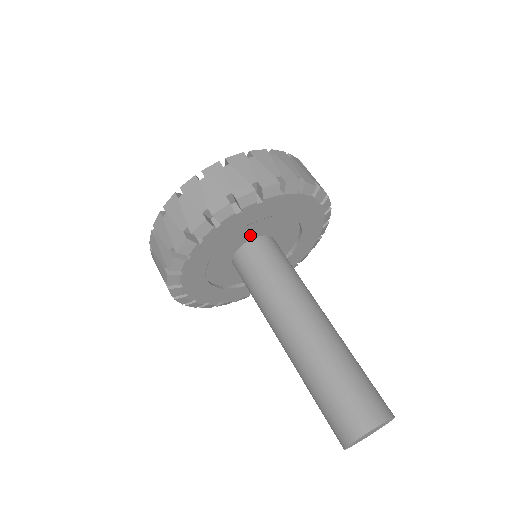
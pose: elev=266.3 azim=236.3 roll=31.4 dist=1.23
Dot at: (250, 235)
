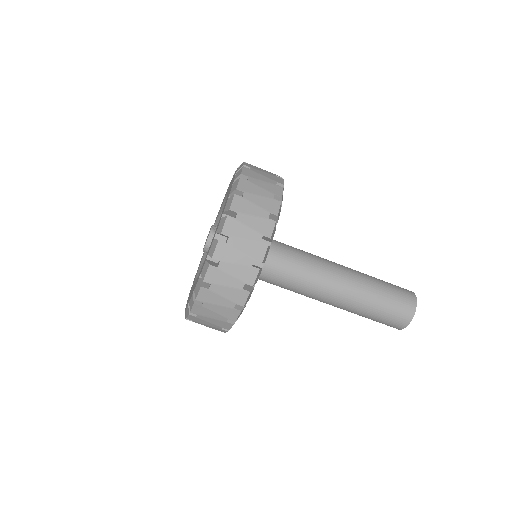
Dot at: occluded
